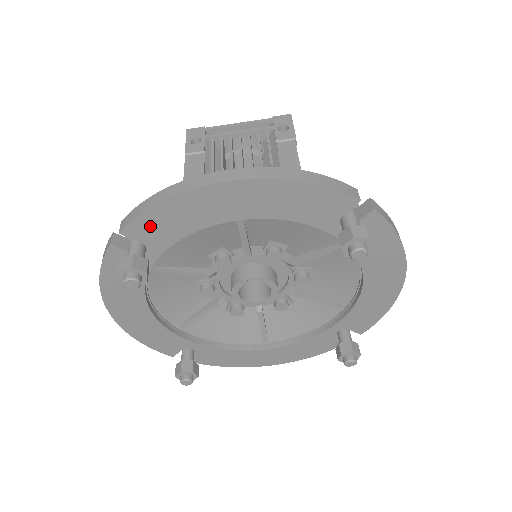
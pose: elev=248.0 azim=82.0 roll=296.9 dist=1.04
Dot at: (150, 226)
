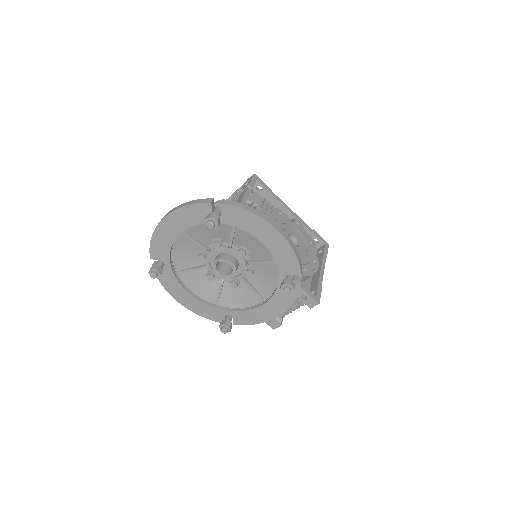
Dot at: (156, 251)
